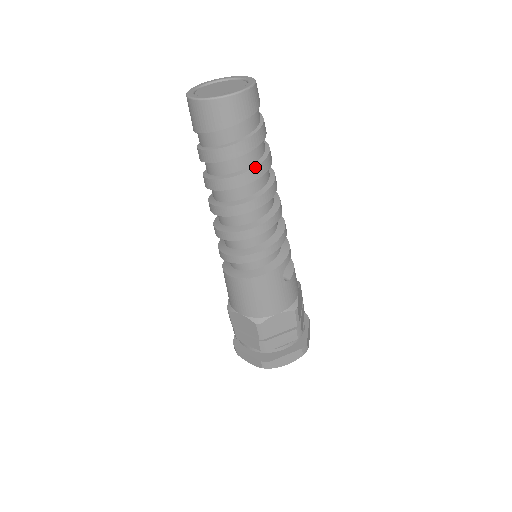
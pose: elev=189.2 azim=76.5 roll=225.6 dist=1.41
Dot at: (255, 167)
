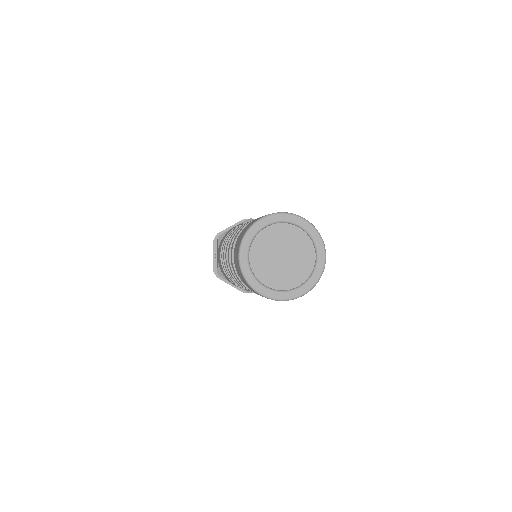
Dot at: occluded
